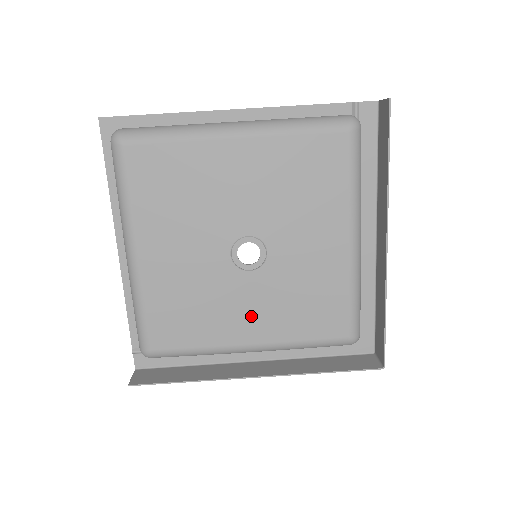
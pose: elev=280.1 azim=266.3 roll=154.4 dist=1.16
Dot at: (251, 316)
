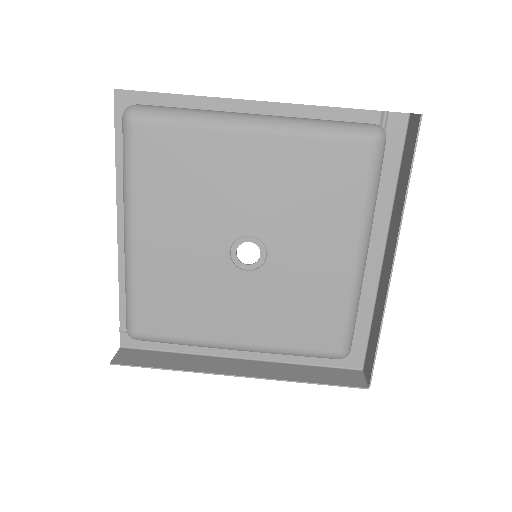
Dot at: (242, 316)
